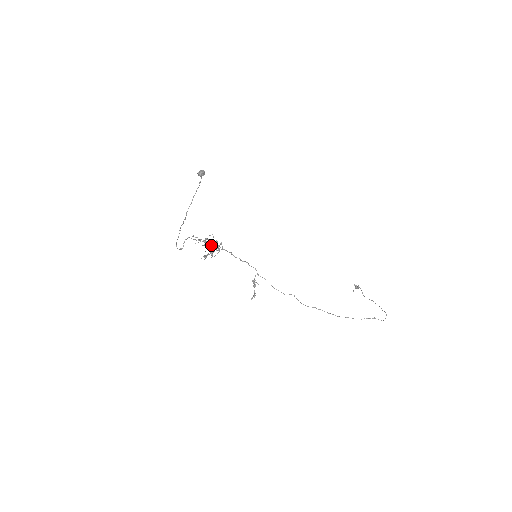
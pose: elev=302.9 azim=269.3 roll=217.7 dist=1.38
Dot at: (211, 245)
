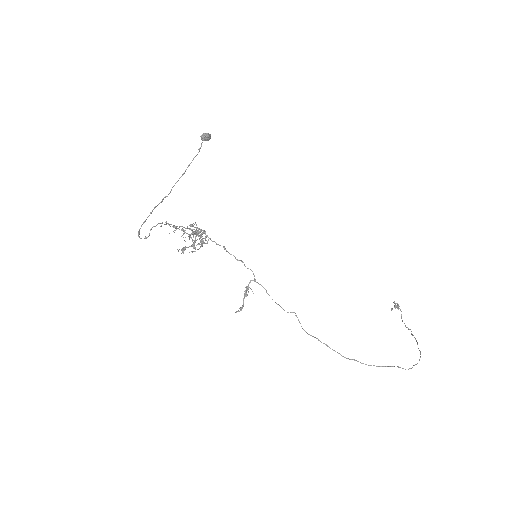
Dot at: (193, 236)
